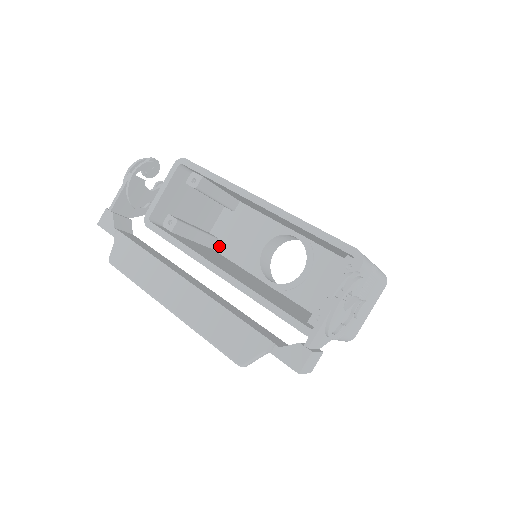
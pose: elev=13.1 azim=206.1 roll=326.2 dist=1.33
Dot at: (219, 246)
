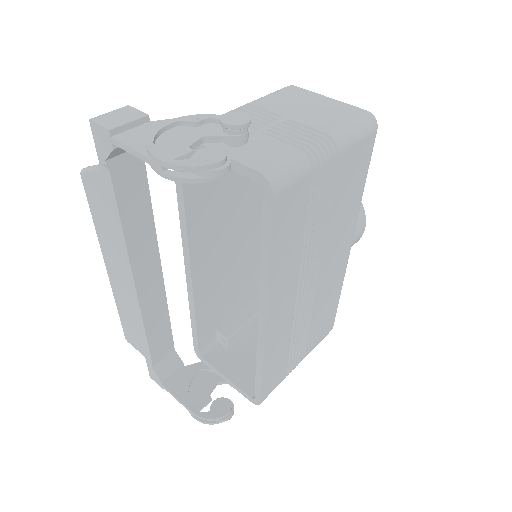
Dot at: occluded
